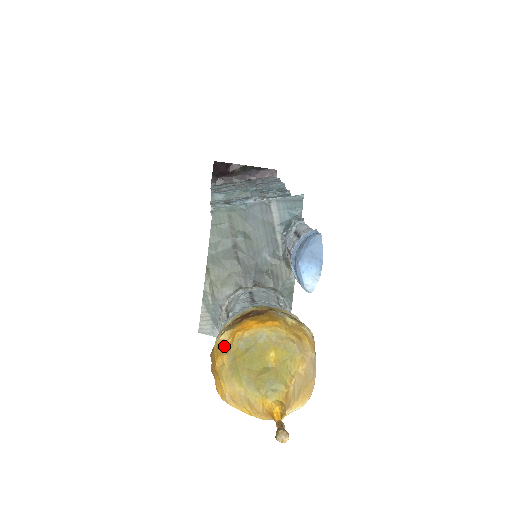
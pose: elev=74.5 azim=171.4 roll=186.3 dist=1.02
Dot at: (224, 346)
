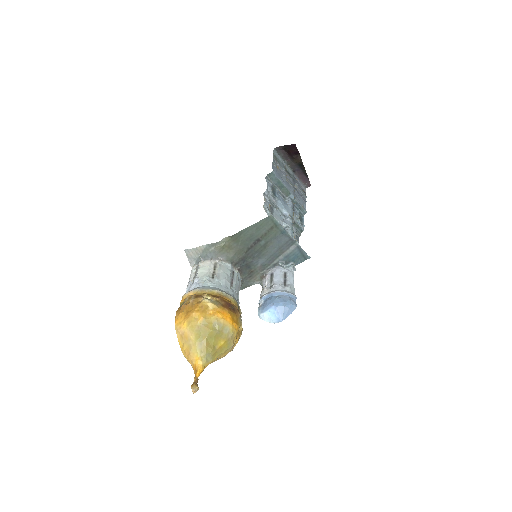
Dot at: (206, 311)
